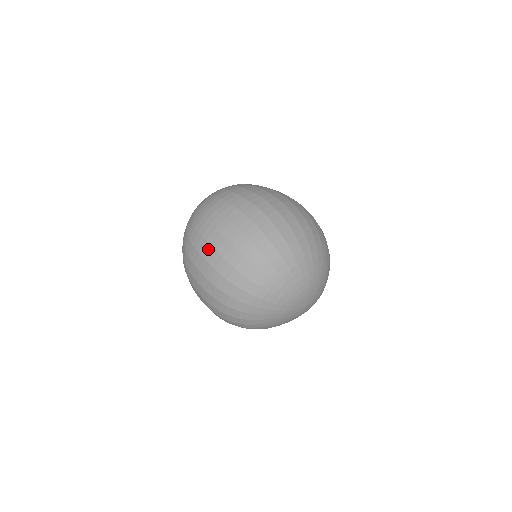
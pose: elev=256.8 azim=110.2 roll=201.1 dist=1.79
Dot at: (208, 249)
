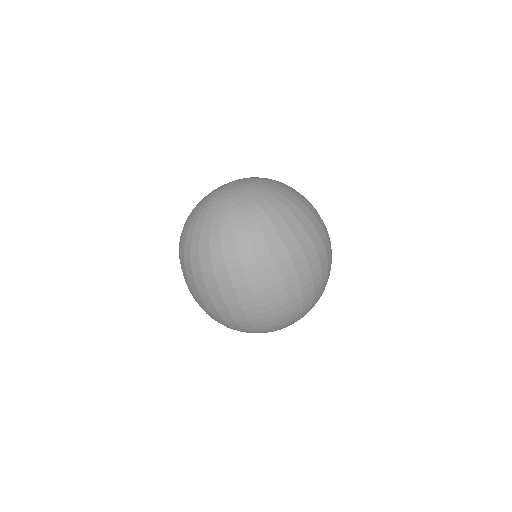
Dot at: (196, 291)
